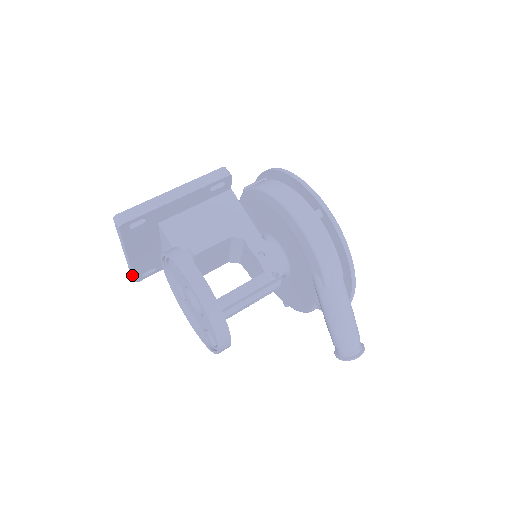
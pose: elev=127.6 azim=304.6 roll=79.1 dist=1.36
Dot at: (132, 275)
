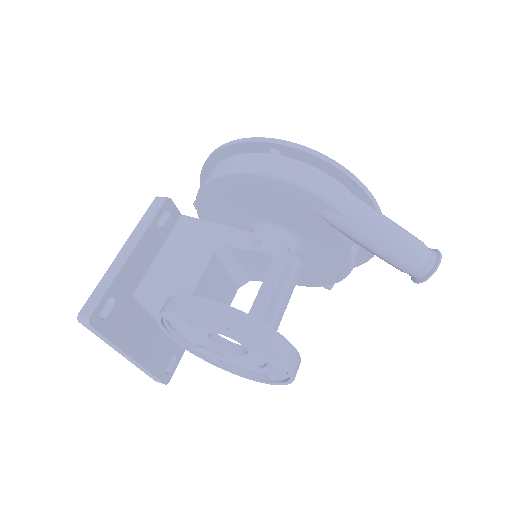
Dot at: (156, 380)
